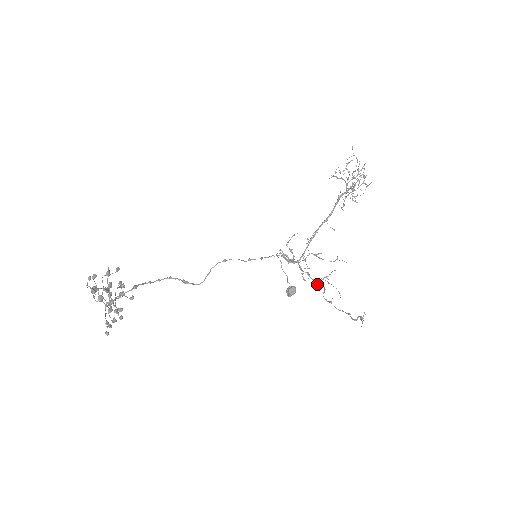
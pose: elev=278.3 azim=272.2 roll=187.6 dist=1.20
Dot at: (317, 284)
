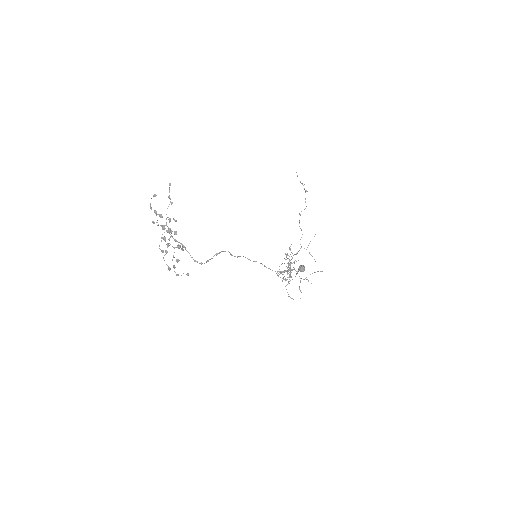
Dot at: occluded
